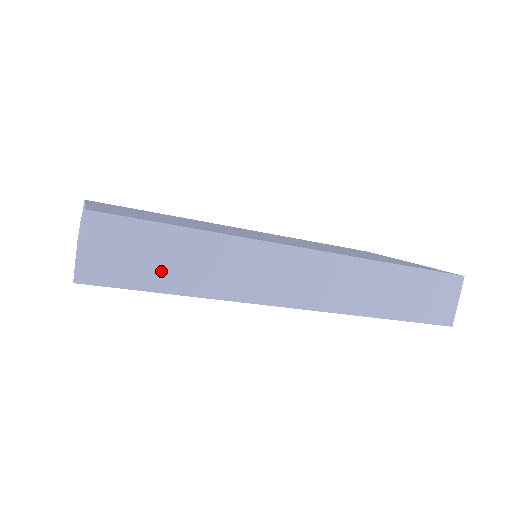
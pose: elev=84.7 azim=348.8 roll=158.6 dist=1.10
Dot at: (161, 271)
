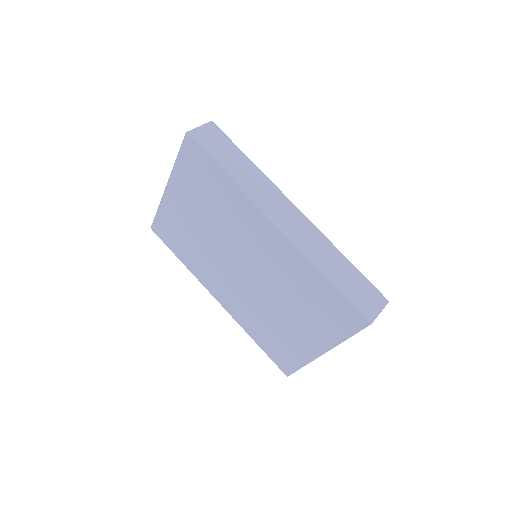
Dot at: (223, 158)
